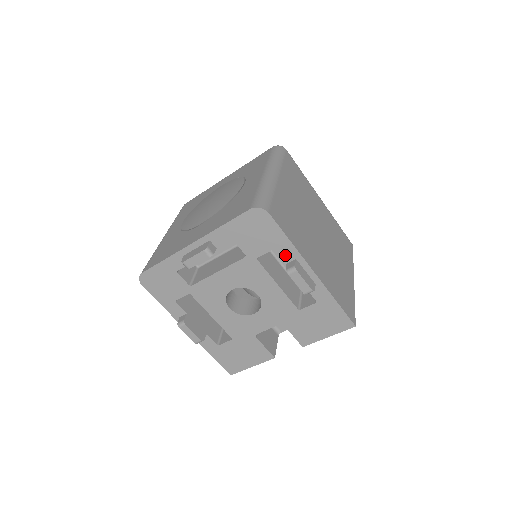
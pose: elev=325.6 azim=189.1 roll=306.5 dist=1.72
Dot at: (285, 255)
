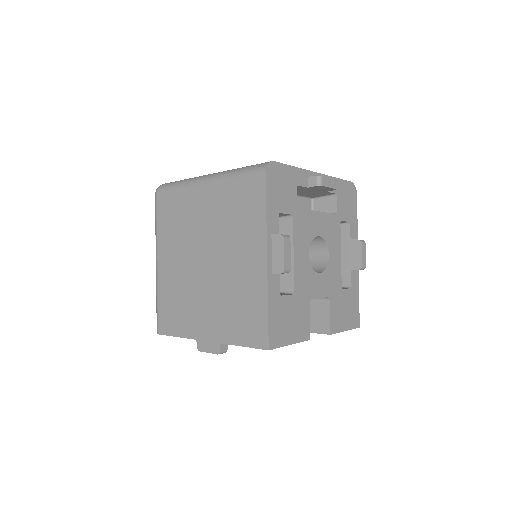
Dot at: (352, 232)
